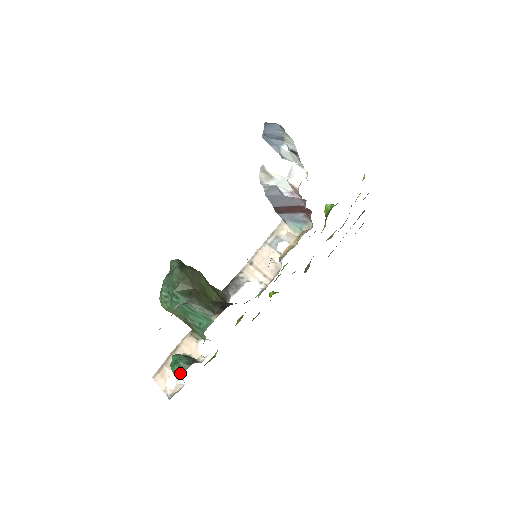
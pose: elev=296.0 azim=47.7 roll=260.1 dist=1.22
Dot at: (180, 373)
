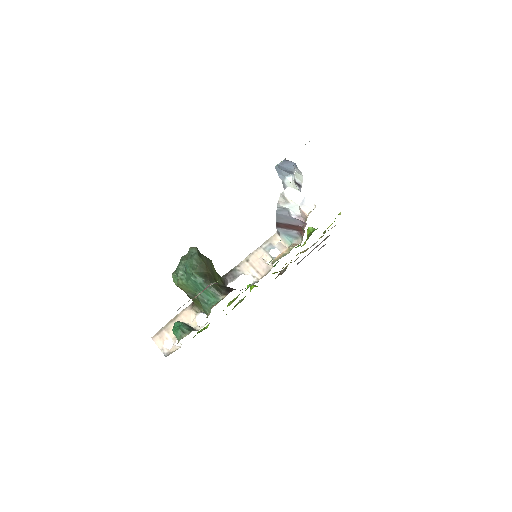
Dot at: (182, 336)
